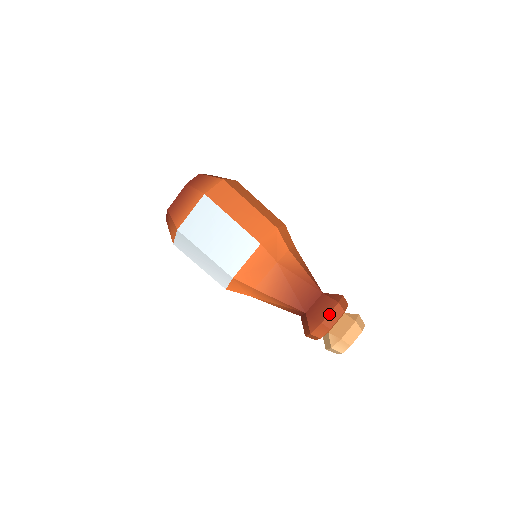
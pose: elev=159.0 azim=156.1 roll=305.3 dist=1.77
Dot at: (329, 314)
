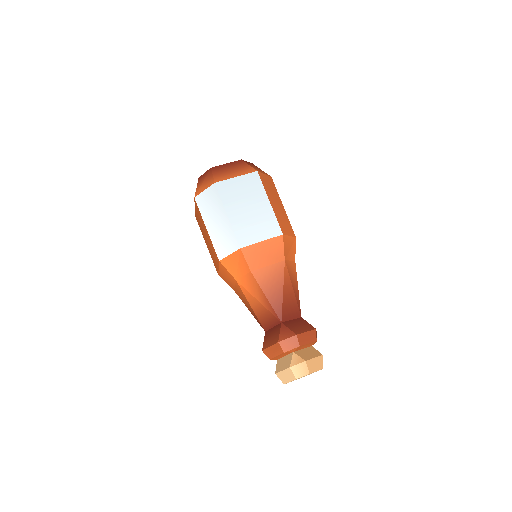
Dot at: (305, 332)
